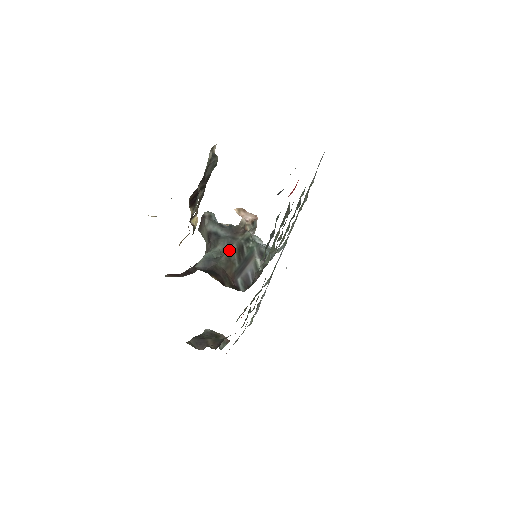
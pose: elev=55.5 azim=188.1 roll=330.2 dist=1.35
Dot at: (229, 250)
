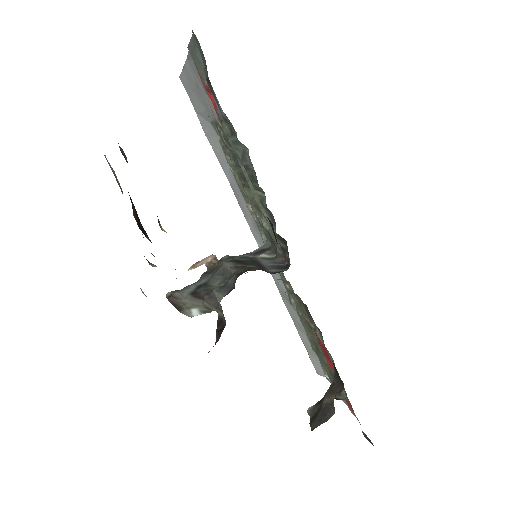
Dot at: (228, 268)
